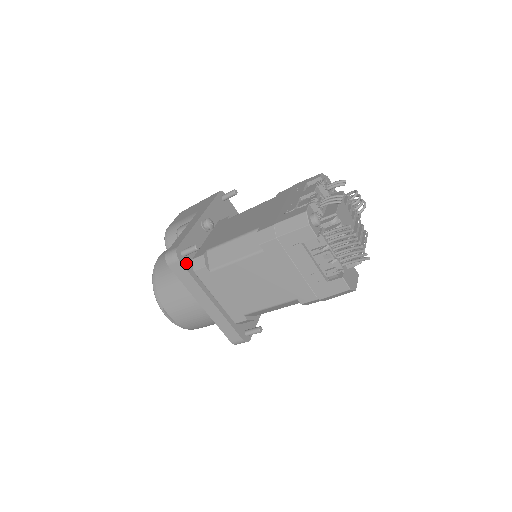
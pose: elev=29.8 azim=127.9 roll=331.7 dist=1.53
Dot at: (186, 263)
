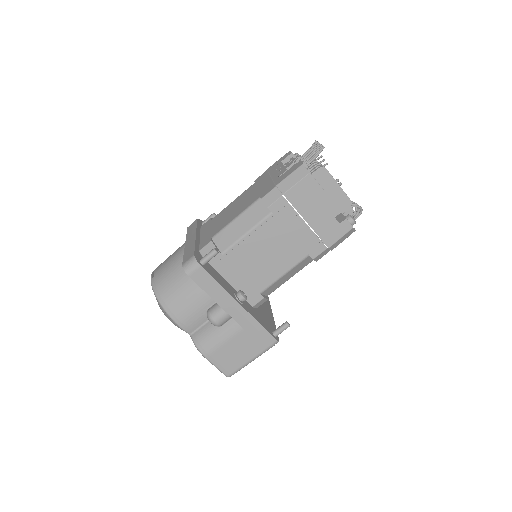
Dot at: (200, 224)
